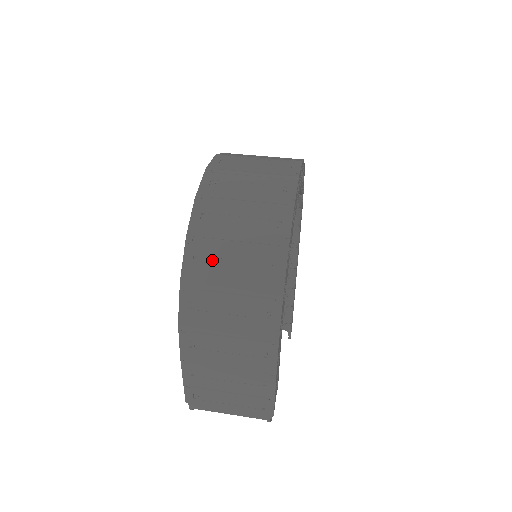
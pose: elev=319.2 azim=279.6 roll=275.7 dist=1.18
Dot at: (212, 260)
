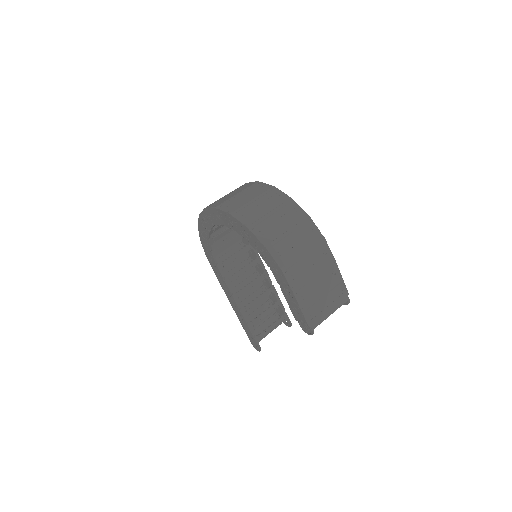
Dot at: (268, 227)
